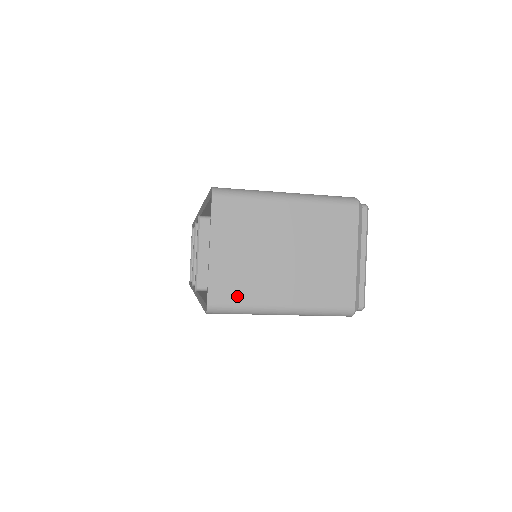
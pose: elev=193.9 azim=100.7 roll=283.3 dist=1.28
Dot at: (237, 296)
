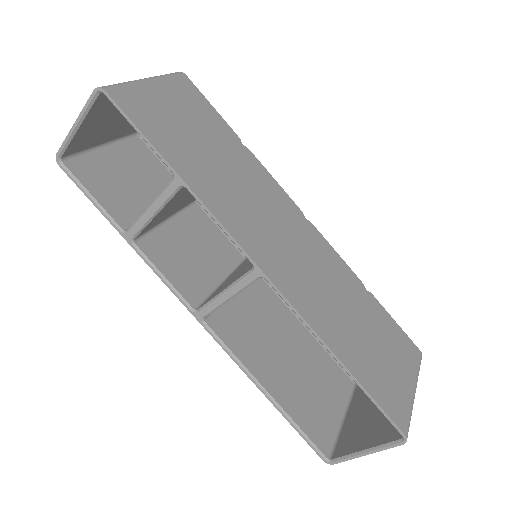
Dot at: occluded
